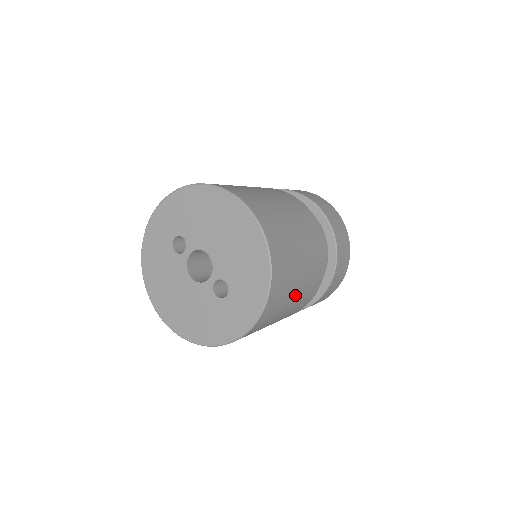
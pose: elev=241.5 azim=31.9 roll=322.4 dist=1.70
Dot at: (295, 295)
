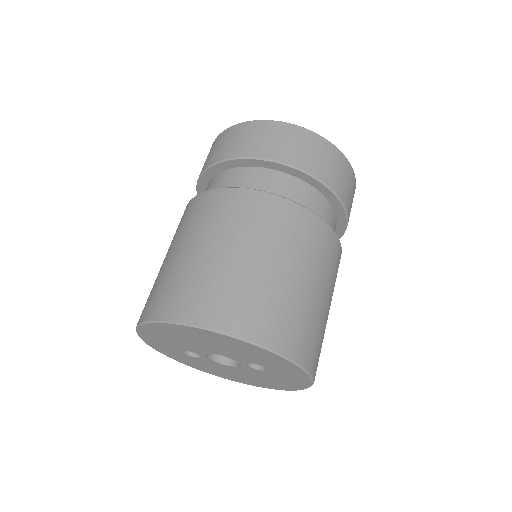
Dot at: (319, 295)
